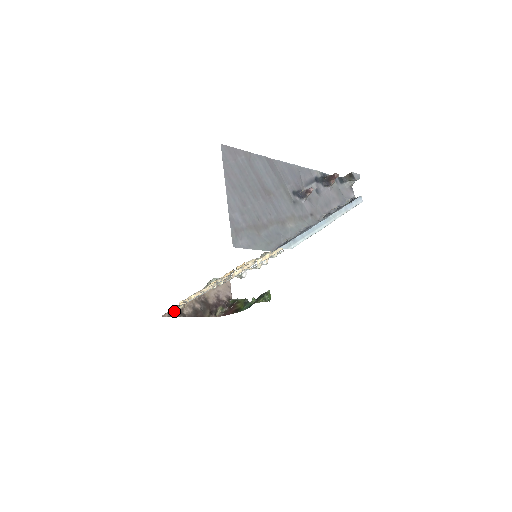
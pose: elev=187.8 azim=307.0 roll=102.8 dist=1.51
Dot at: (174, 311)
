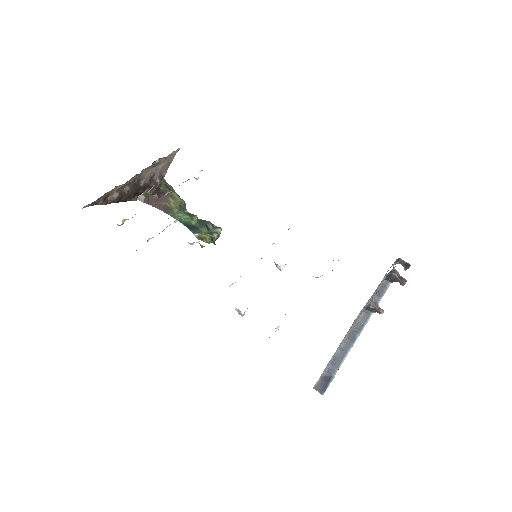
Dot at: (99, 199)
